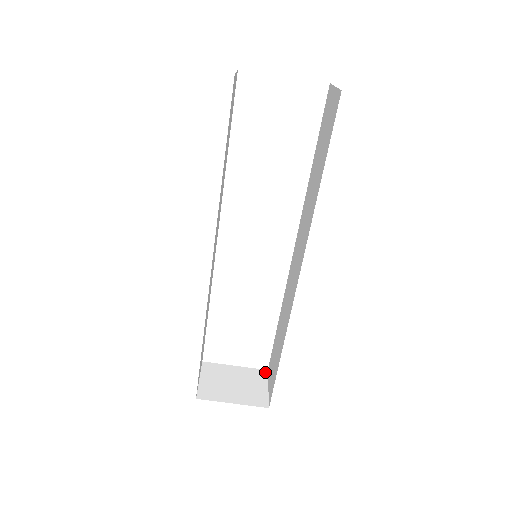
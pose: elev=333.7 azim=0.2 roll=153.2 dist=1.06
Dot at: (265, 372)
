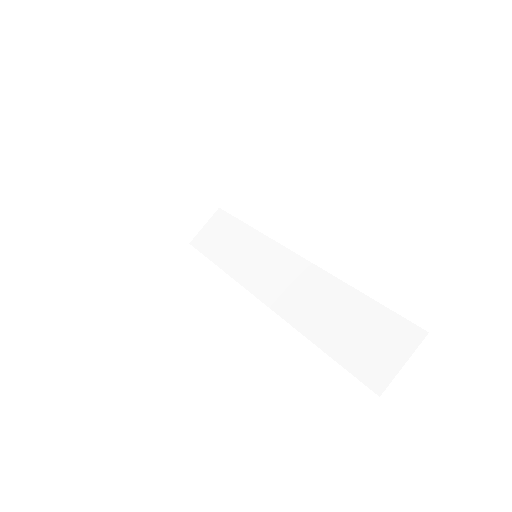
Dot at: (215, 209)
